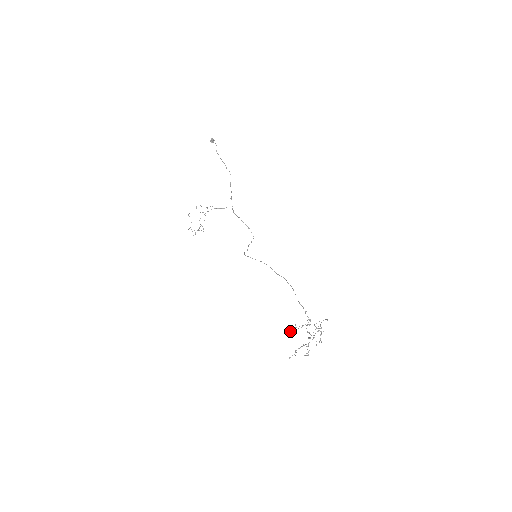
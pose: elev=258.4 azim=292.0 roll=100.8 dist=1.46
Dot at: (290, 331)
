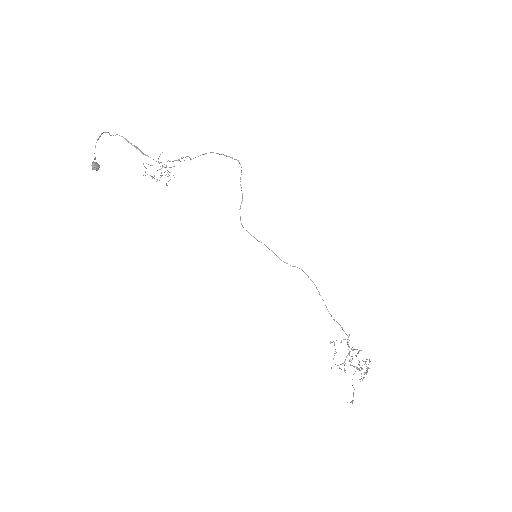
Dot at: occluded
